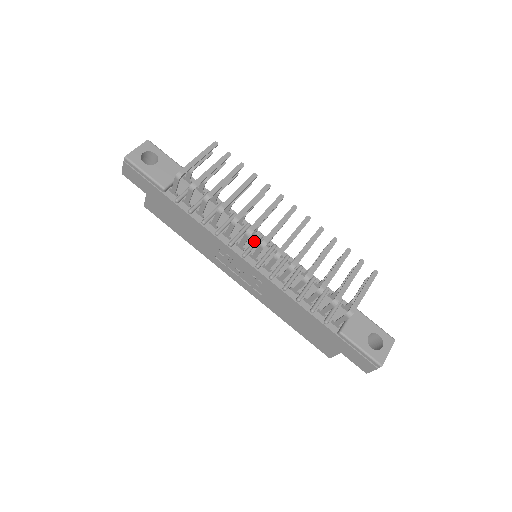
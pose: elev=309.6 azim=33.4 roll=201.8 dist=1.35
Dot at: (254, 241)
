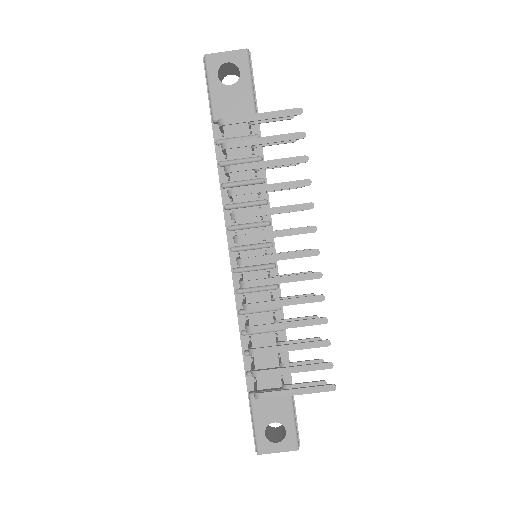
Dot at: (255, 244)
